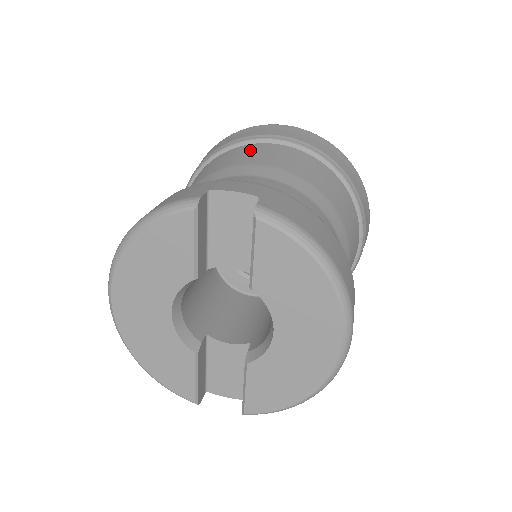
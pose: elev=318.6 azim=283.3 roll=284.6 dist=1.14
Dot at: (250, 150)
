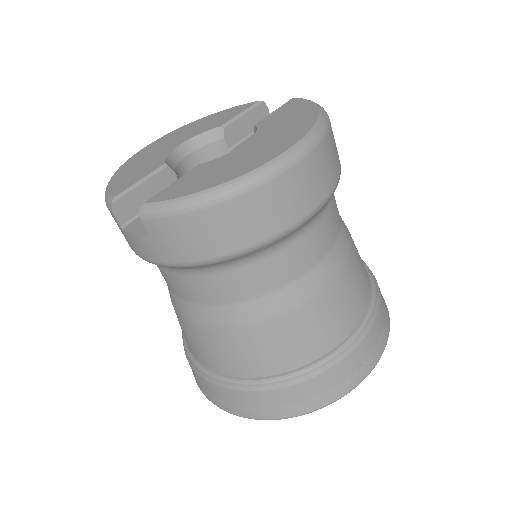
Dot at: occluded
